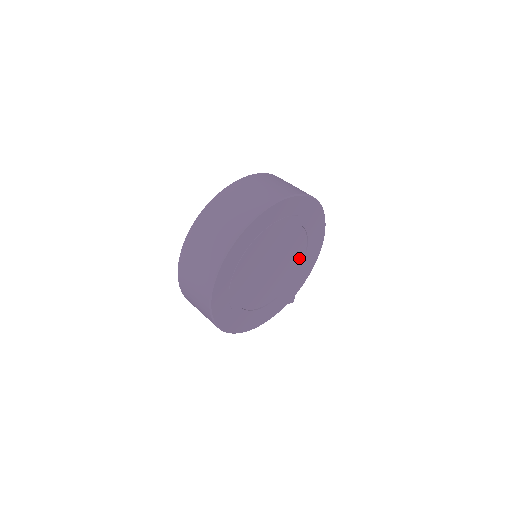
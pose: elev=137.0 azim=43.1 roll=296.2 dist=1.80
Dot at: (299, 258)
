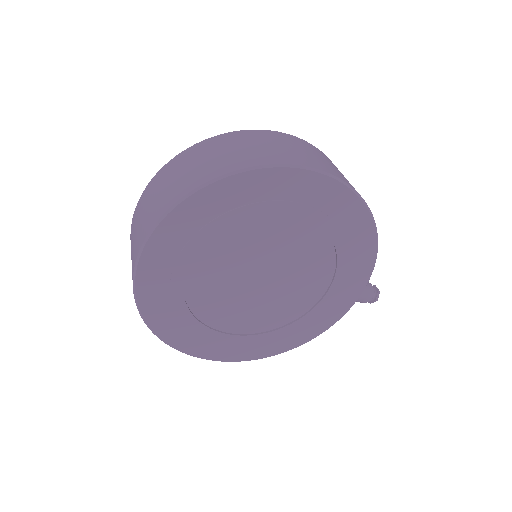
Dot at: (323, 253)
